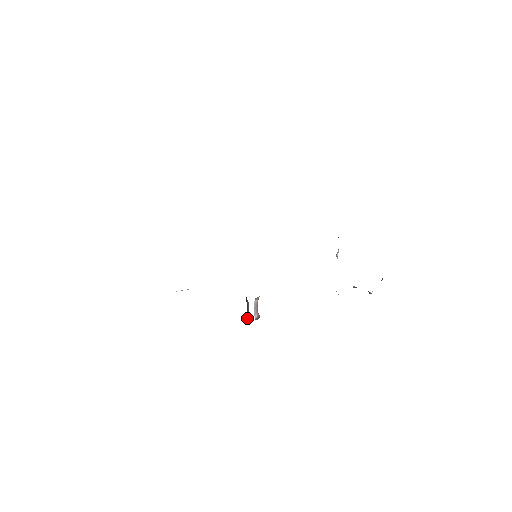
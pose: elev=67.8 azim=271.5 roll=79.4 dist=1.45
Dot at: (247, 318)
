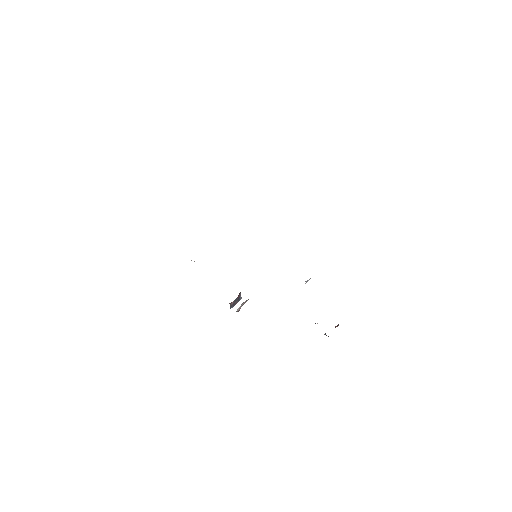
Dot at: (230, 307)
